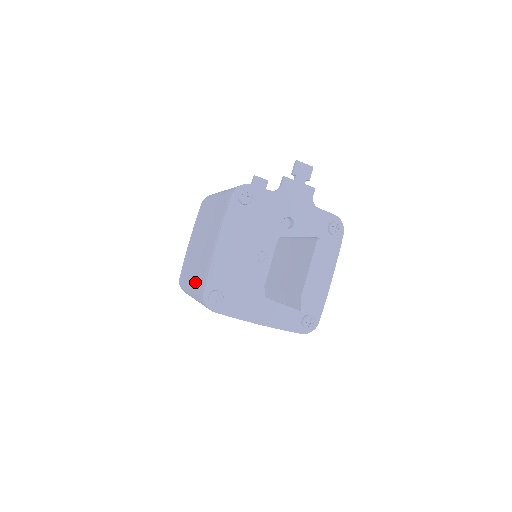
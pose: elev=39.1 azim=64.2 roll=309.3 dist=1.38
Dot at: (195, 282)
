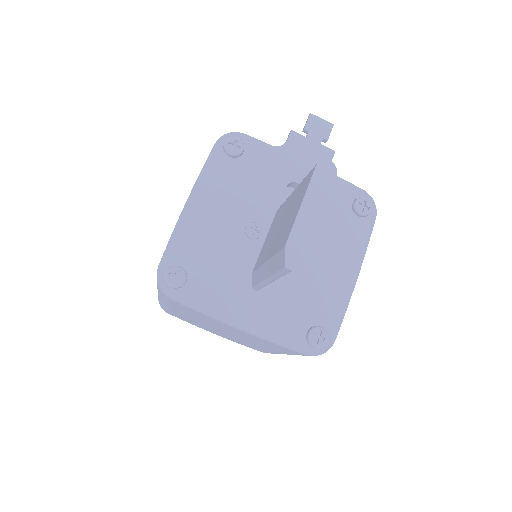
Dot at: occluded
